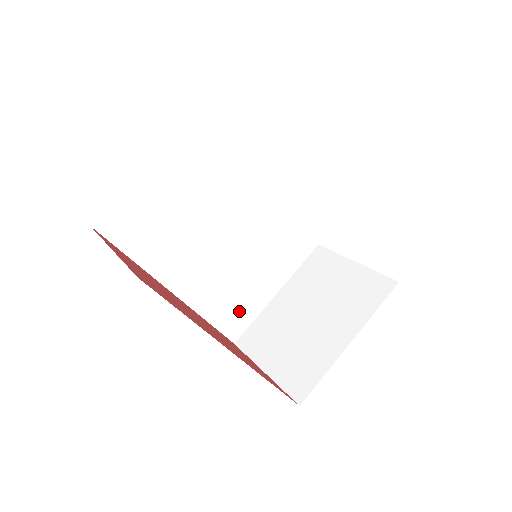
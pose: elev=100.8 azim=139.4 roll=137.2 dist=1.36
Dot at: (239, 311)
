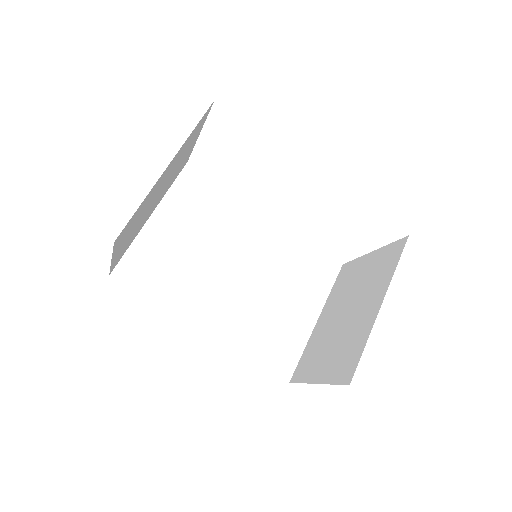
Dot at: (281, 344)
